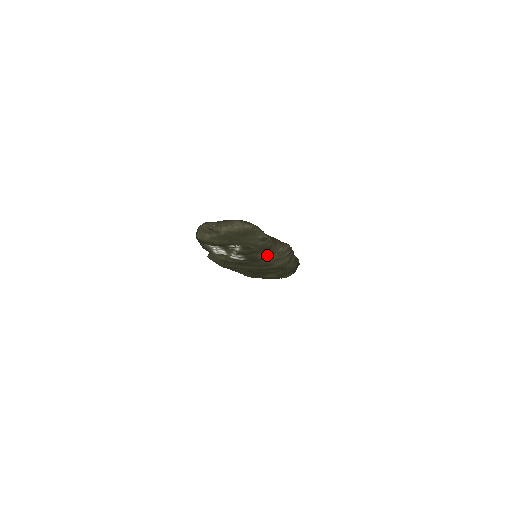
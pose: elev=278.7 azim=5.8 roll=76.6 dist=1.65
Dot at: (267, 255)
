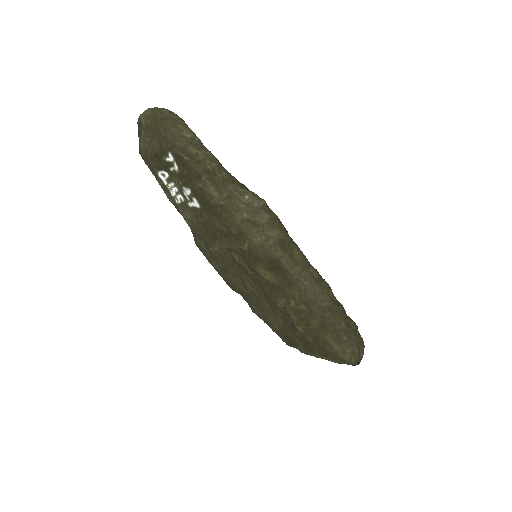
Dot at: (226, 200)
